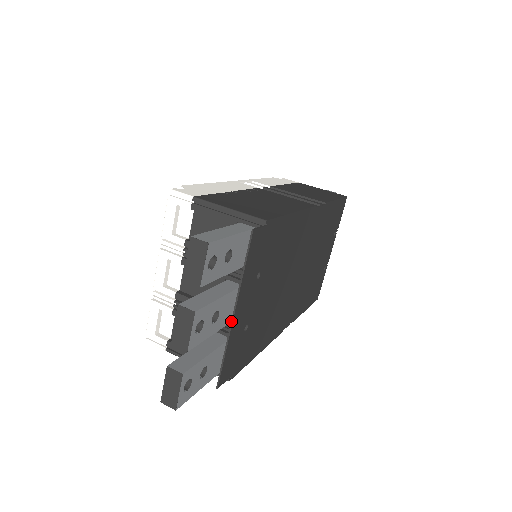
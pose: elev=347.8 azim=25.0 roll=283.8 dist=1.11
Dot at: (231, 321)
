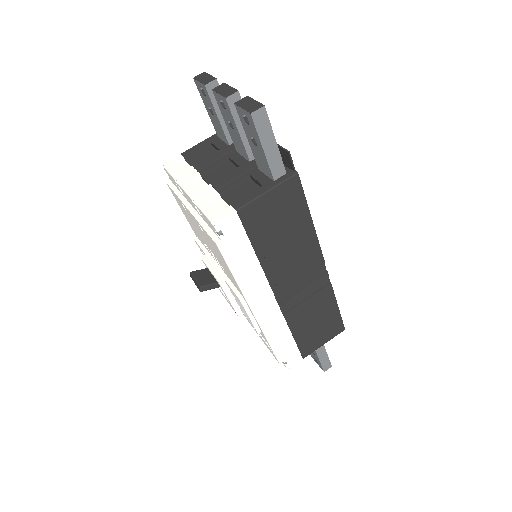
Dot at: occluded
